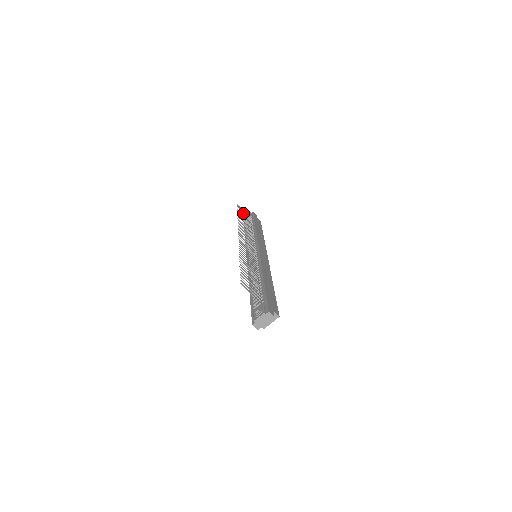
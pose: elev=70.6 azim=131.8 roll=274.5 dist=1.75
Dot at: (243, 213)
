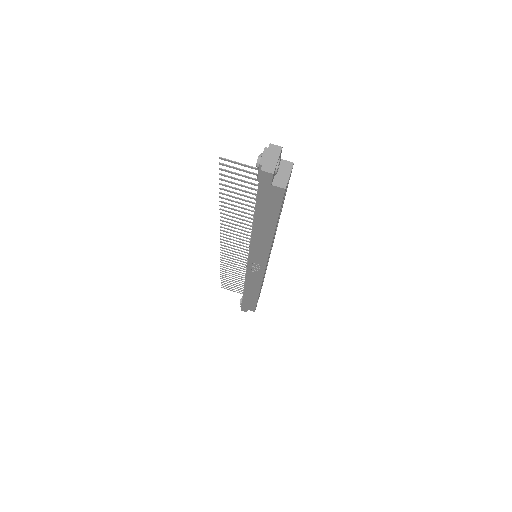
Dot at: (231, 287)
